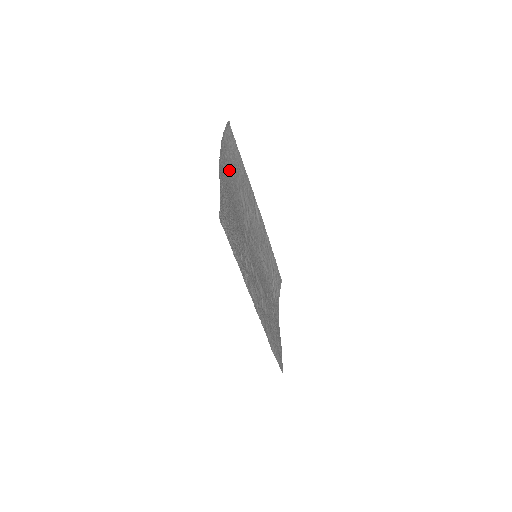
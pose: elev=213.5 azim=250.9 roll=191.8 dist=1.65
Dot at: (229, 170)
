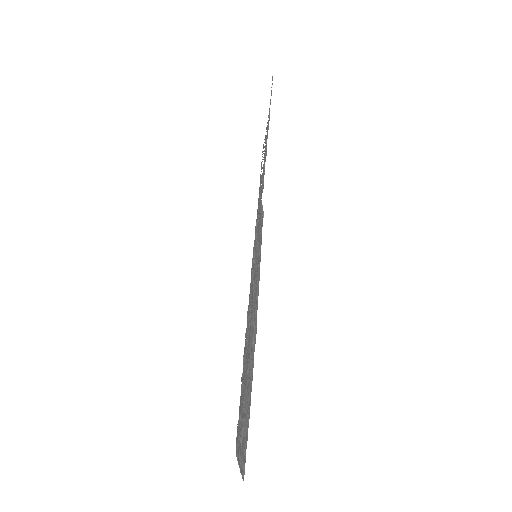
Dot at: (259, 195)
